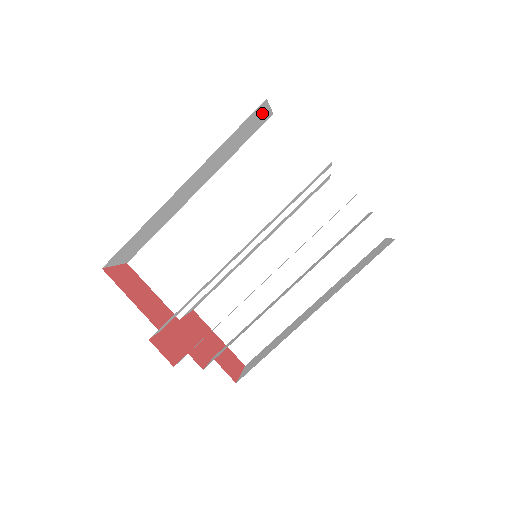
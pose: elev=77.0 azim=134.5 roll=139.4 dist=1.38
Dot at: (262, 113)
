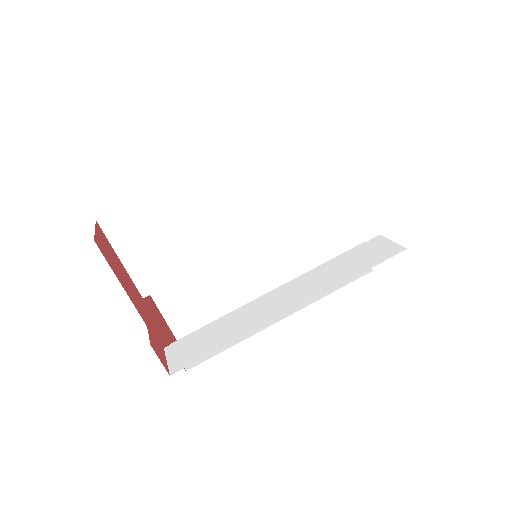
Dot at: occluded
